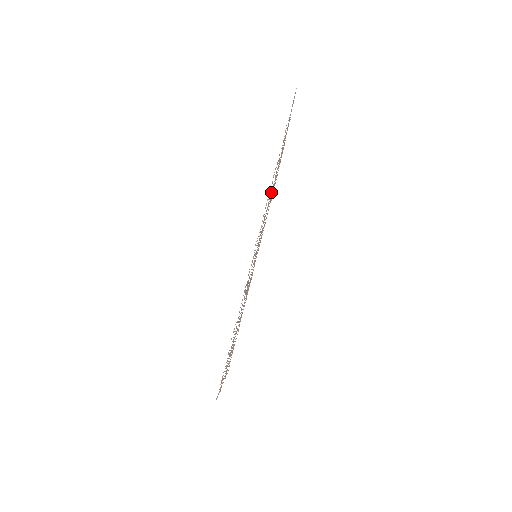
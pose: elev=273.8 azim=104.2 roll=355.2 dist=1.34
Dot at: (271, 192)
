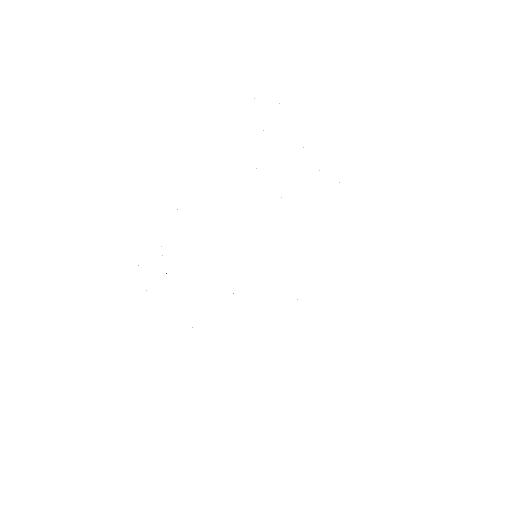
Dot at: occluded
